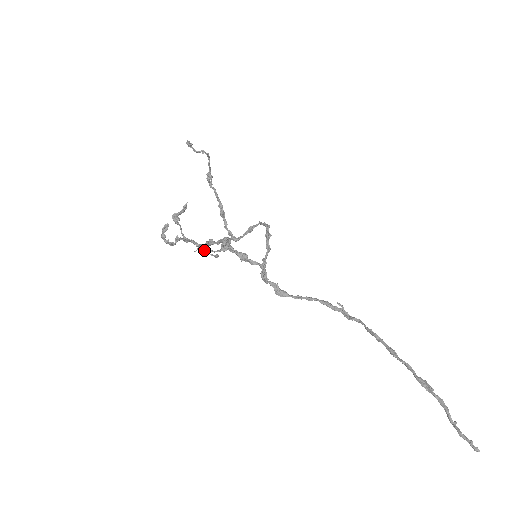
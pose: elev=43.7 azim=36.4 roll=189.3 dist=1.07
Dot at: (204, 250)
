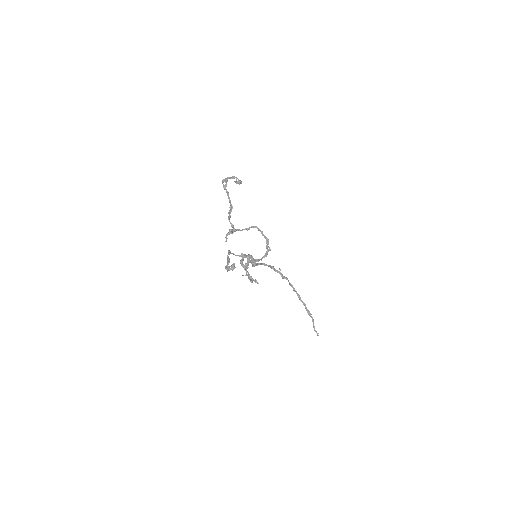
Dot at: (253, 280)
